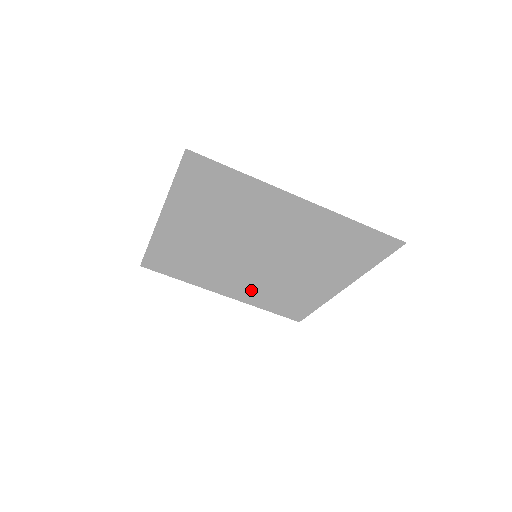
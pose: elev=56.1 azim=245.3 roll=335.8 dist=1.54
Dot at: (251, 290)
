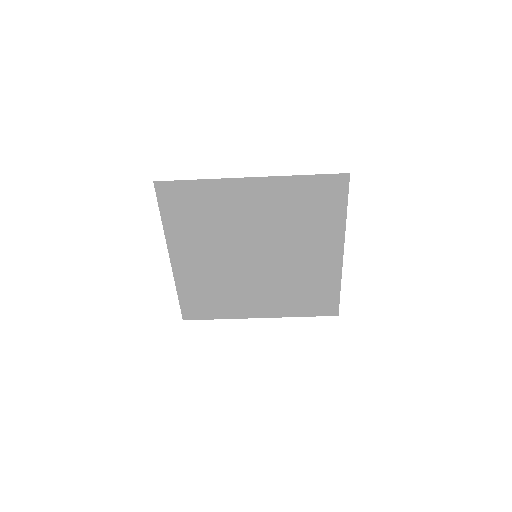
Dot at: (276, 298)
